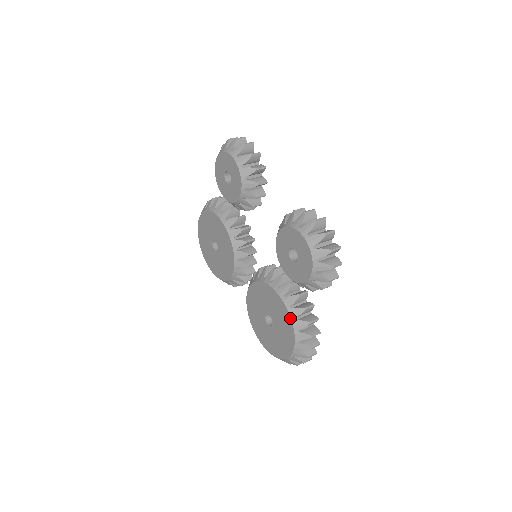
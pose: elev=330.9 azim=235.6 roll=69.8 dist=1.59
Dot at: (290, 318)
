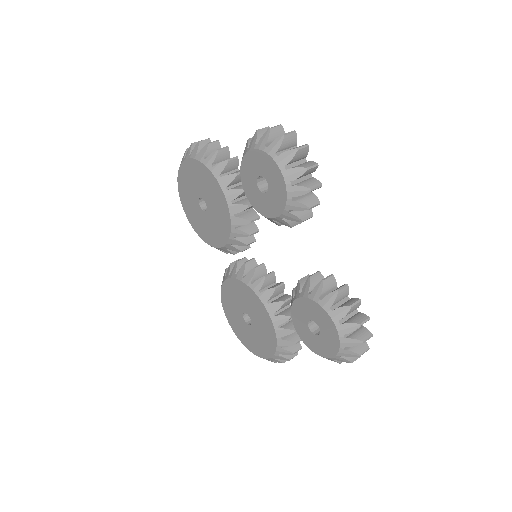
Dot at: (276, 345)
